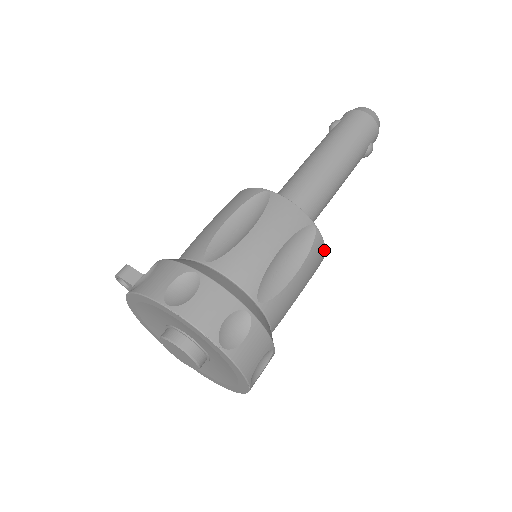
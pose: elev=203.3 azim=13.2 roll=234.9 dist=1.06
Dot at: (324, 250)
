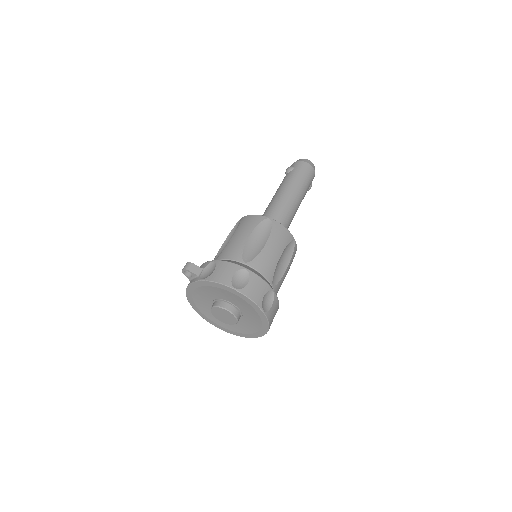
Dot at: (295, 253)
